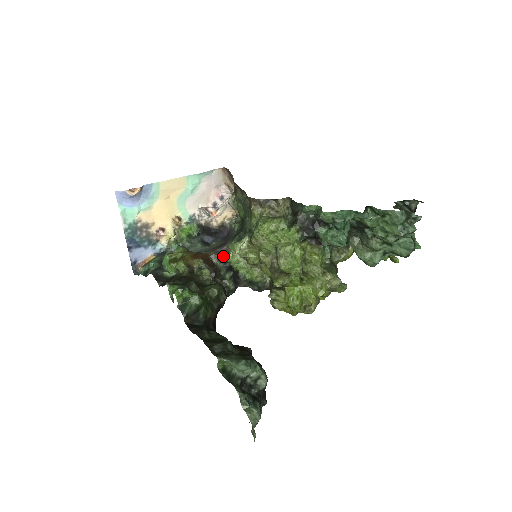
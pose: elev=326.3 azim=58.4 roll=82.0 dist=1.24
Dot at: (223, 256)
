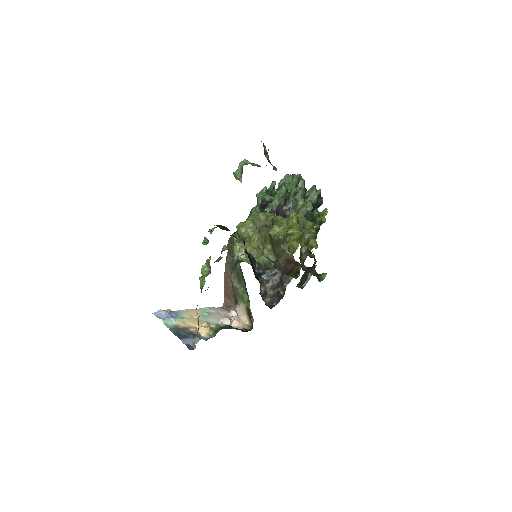
Dot at: (235, 263)
